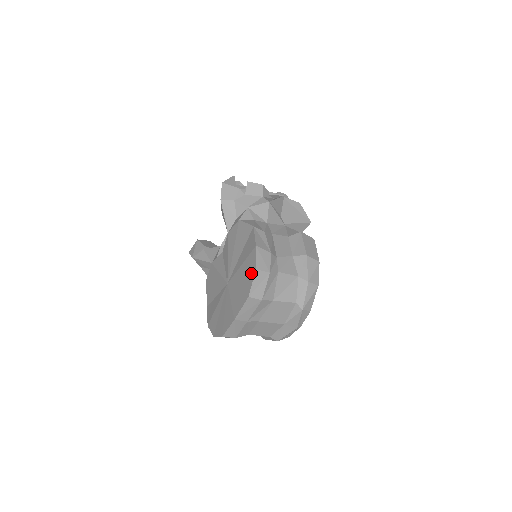
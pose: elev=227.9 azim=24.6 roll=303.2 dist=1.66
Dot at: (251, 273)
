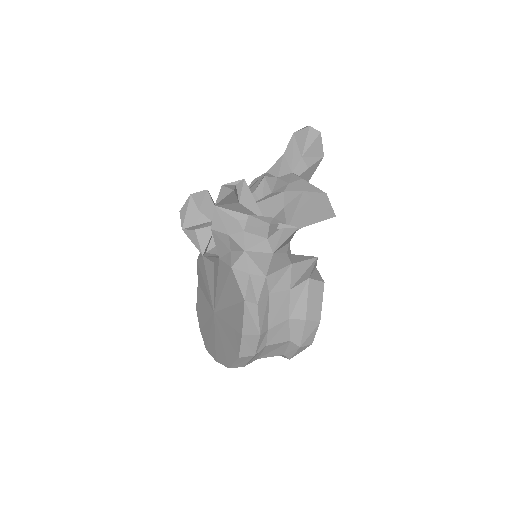
Dot at: (234, 352)
